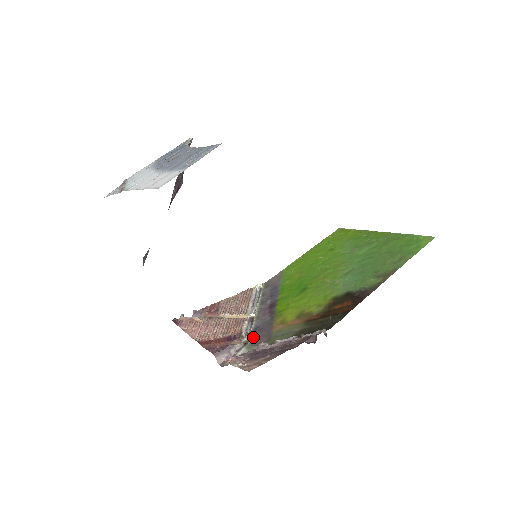
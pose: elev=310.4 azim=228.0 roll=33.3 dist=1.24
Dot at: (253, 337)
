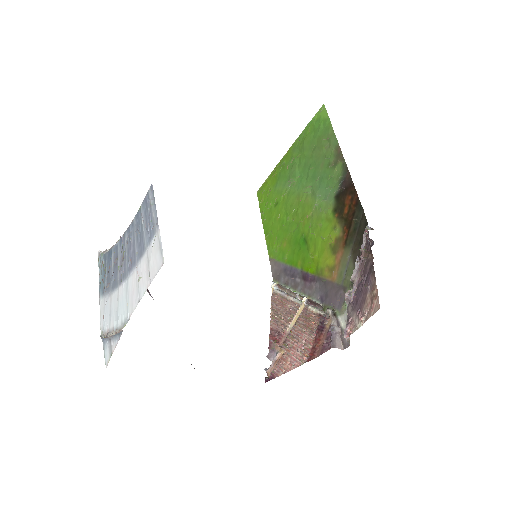
Dot at: (331, 305)
